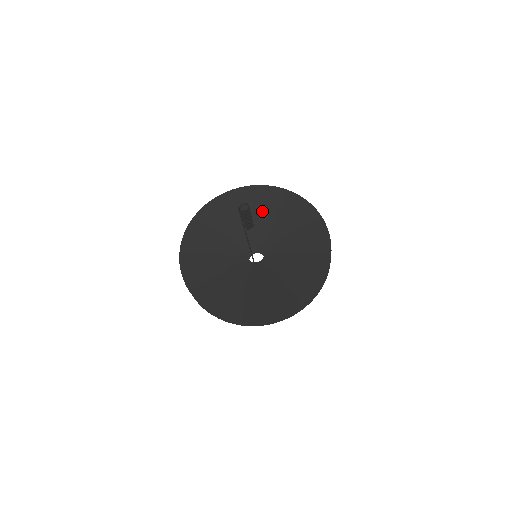
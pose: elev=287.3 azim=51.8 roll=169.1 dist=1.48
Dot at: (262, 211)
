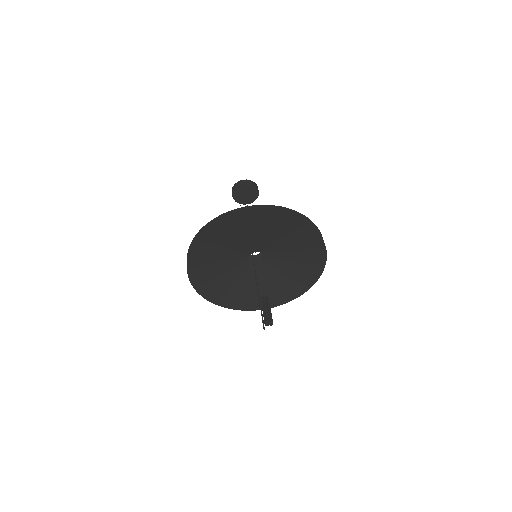
Dot at: (286, 236)
